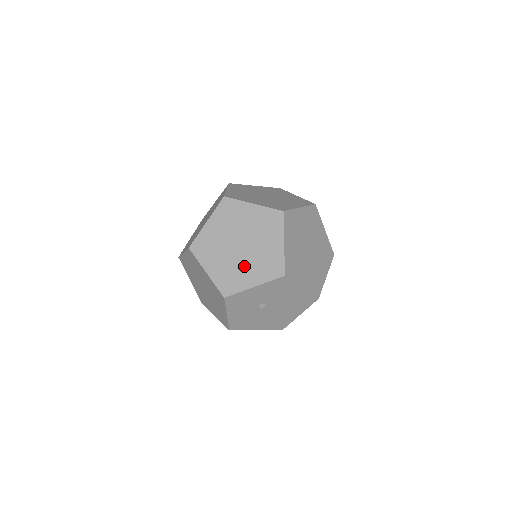
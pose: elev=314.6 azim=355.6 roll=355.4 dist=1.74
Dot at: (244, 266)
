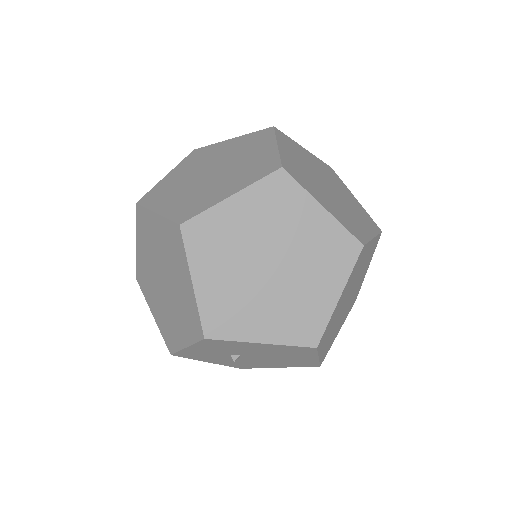
Dot at: (172, 314)
